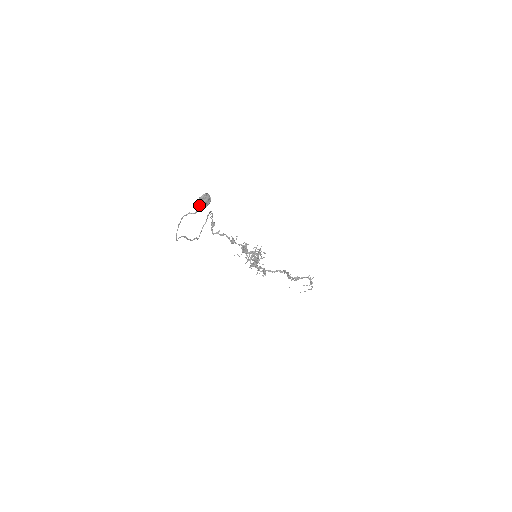
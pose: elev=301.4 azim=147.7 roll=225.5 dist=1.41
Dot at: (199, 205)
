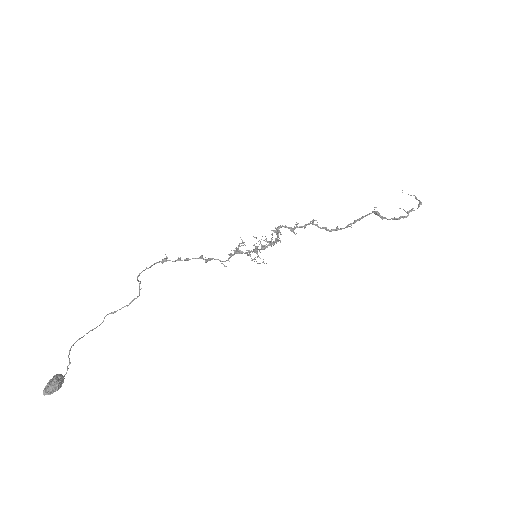
Dot at: occluded
